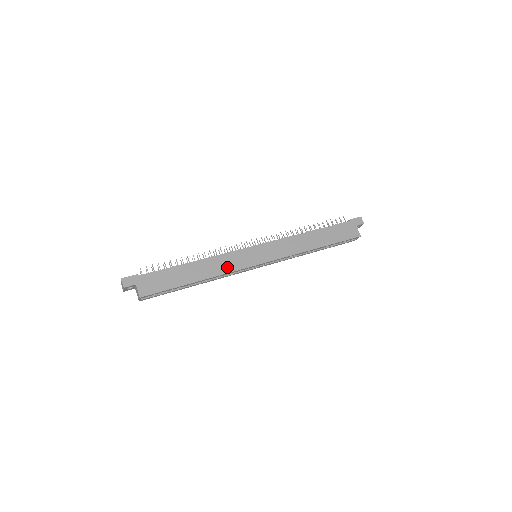
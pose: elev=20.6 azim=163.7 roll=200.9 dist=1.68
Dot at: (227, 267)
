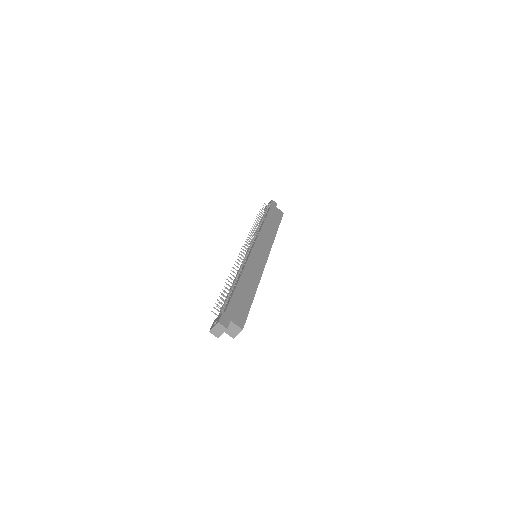
Dot at: (257, 272)
